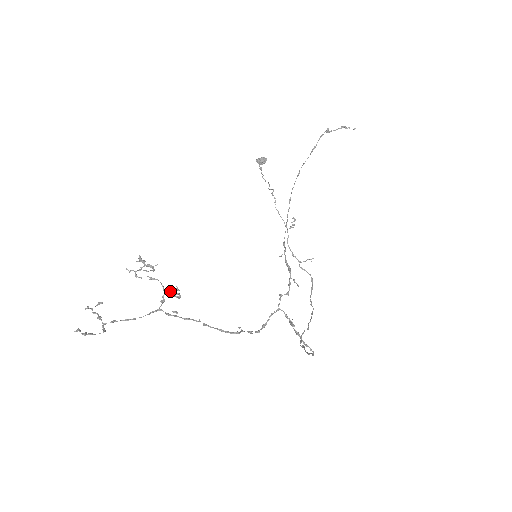
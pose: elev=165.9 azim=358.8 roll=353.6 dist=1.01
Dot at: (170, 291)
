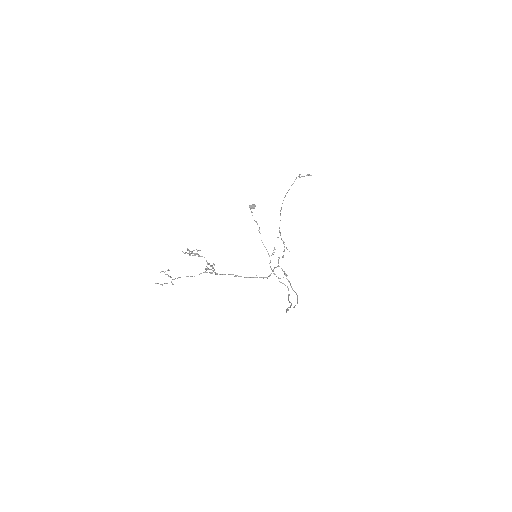
Dot at: occluded
